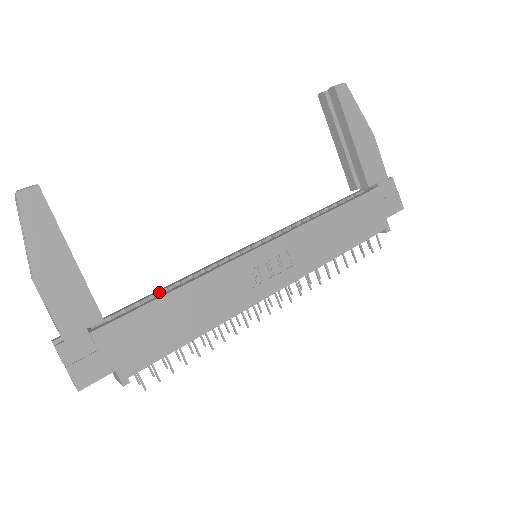
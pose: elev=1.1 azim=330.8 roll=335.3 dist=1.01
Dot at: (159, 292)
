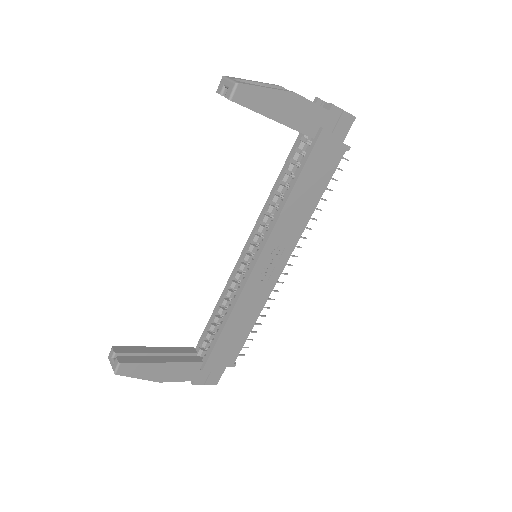
Dot at: (215, 318)
